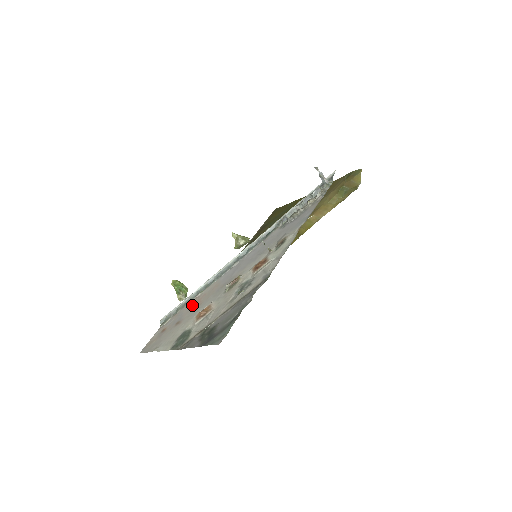
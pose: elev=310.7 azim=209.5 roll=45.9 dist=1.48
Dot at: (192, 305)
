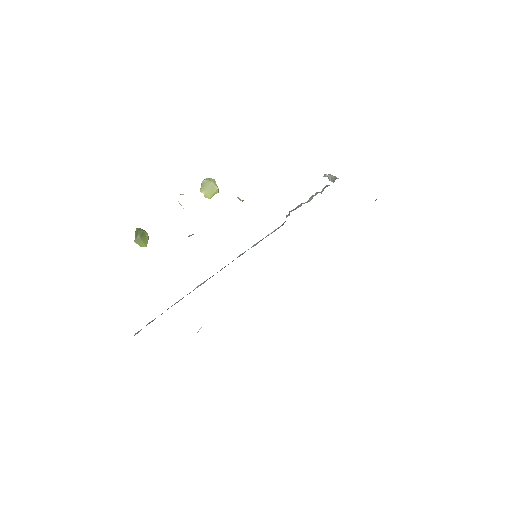
Dot at: occluded
